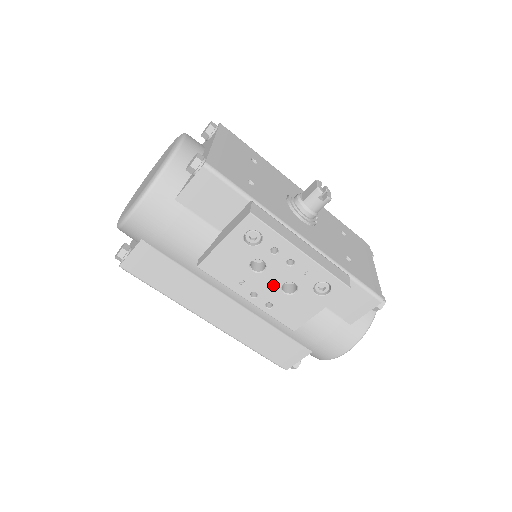
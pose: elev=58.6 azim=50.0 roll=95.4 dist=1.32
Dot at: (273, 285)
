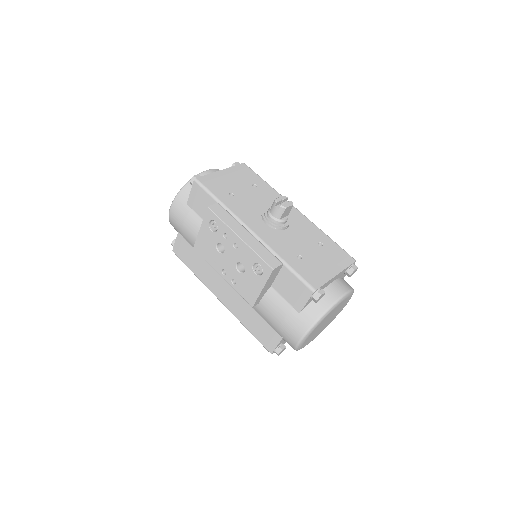
Dot at: (231, 264)
